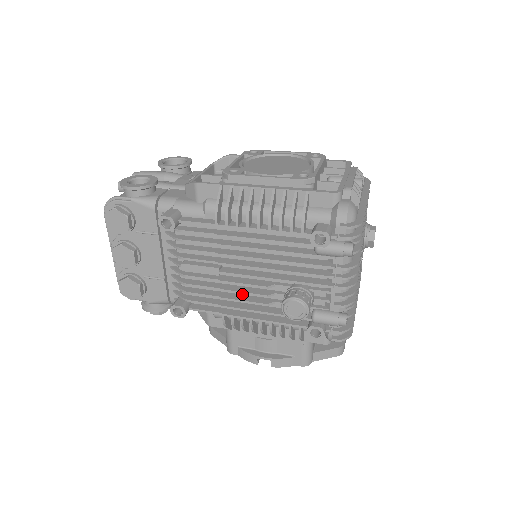
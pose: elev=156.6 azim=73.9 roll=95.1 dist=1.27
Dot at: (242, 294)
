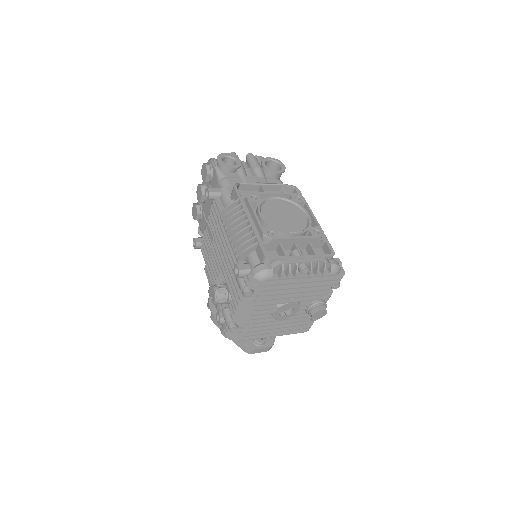
Dot at: occluded
